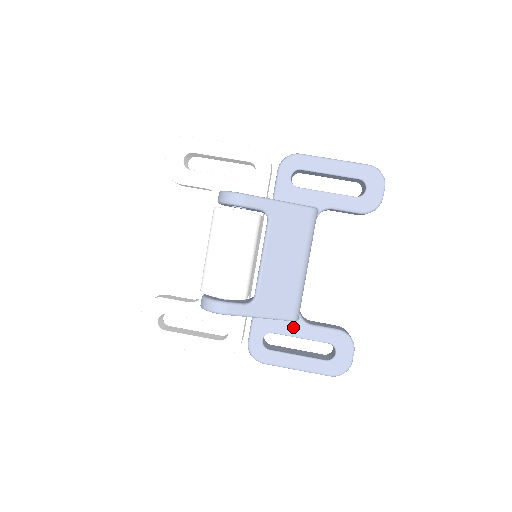
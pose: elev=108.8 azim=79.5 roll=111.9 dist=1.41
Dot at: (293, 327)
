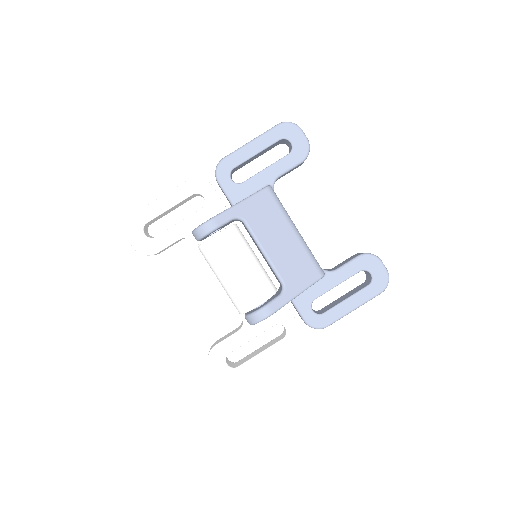
Dot at: (326, 282)
